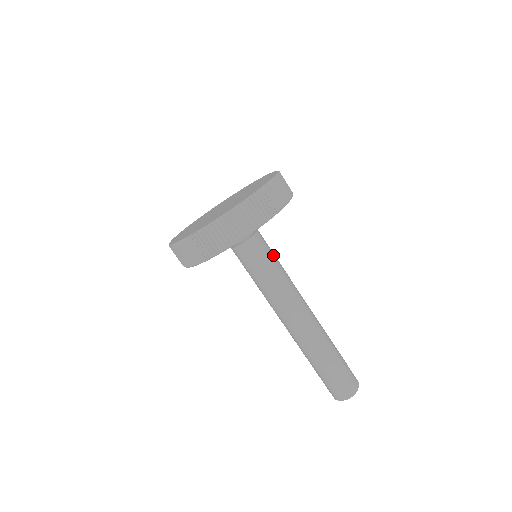
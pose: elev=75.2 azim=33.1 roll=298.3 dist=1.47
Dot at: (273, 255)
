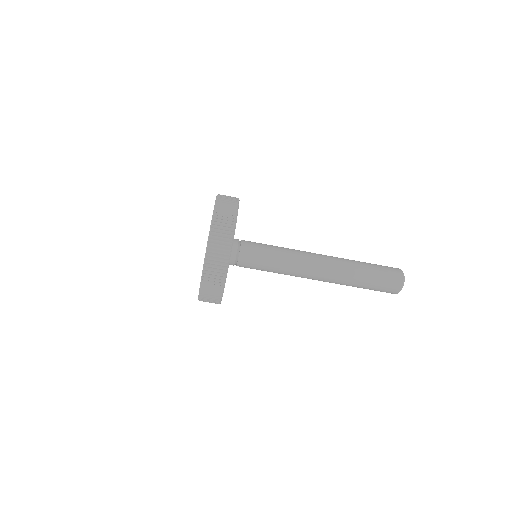
Dot at: occluded
